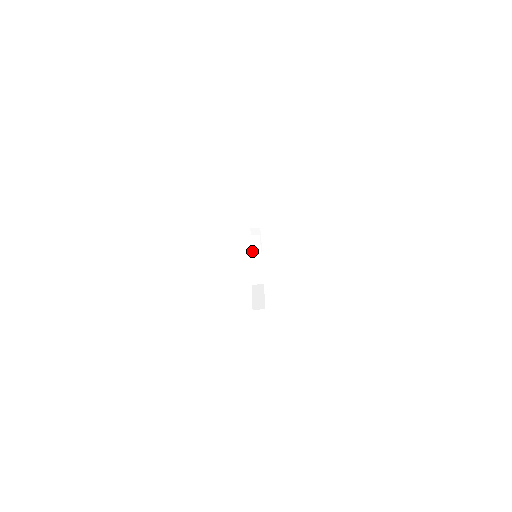
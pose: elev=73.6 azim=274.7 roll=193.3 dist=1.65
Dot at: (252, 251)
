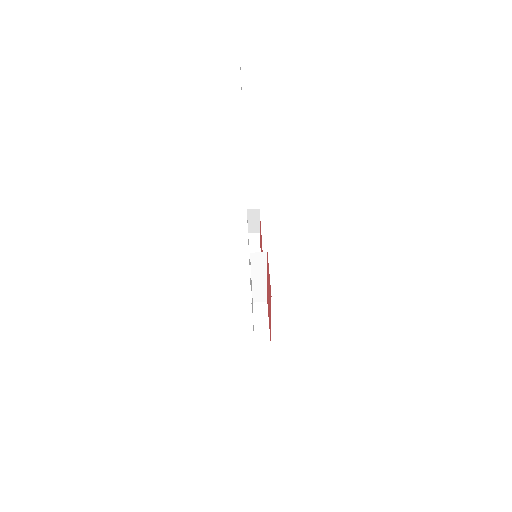
Dot at: (256, 269)
